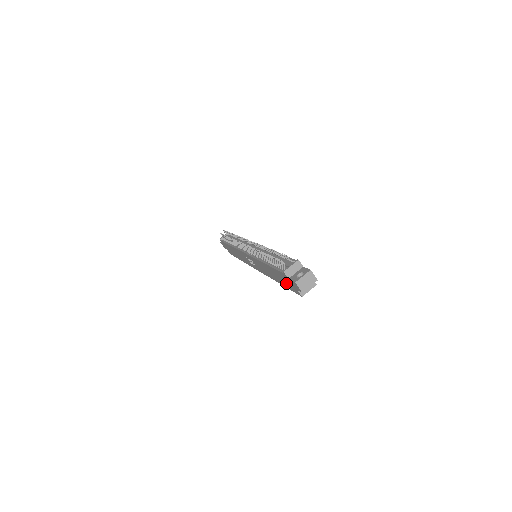
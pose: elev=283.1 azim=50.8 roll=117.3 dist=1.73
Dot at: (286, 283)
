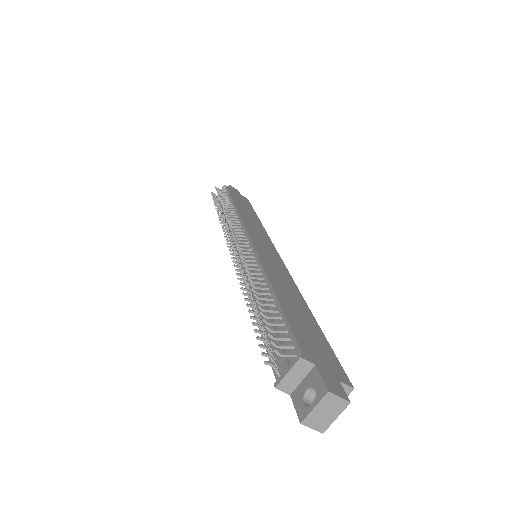
Dot at: occluded
